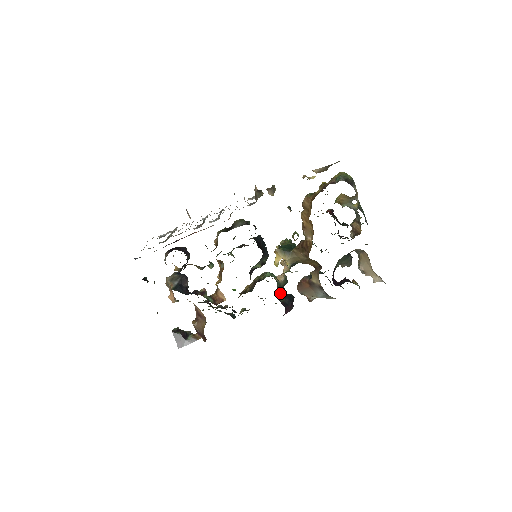
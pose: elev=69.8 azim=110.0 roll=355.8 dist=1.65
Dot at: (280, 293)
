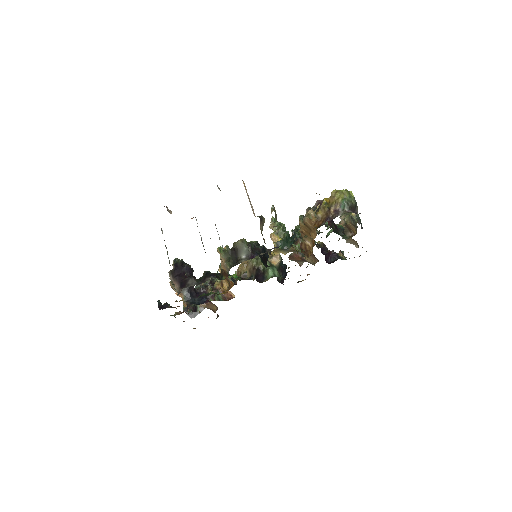
Dot at: occluded
